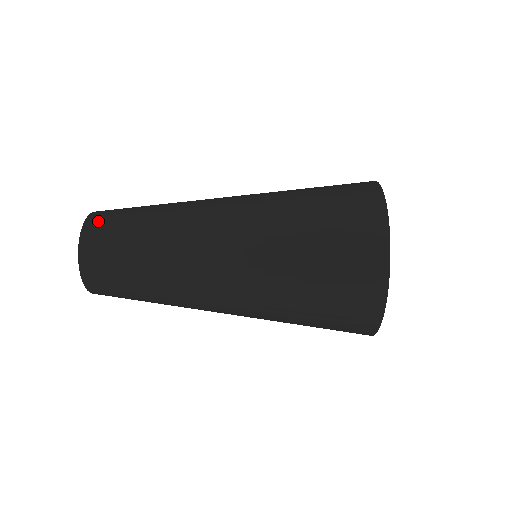
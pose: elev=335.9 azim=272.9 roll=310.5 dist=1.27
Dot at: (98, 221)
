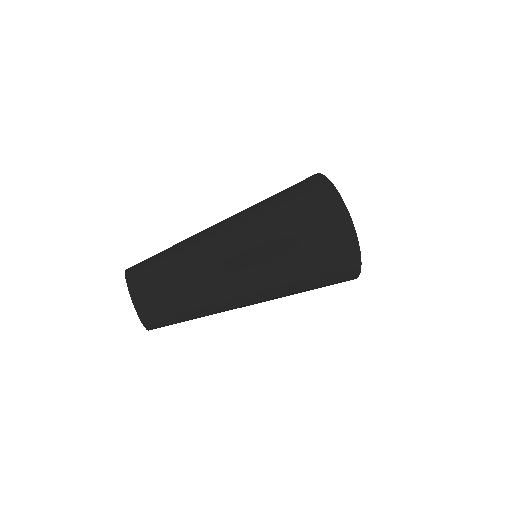
Dot at: (156, 324)
